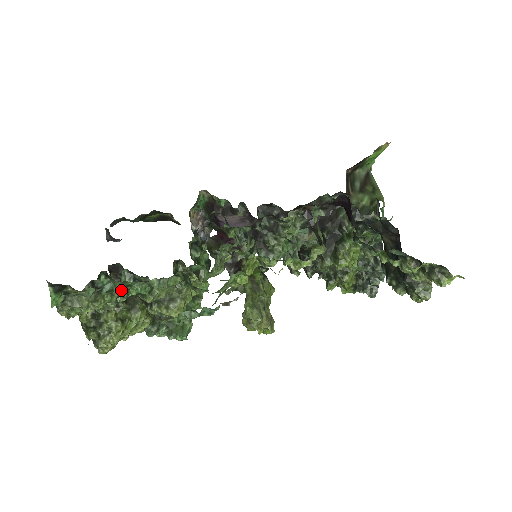
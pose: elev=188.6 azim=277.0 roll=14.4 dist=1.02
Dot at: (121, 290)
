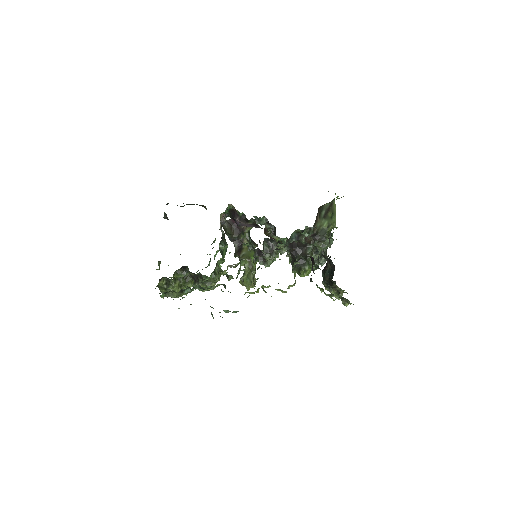
Dot at: (192, 289)
